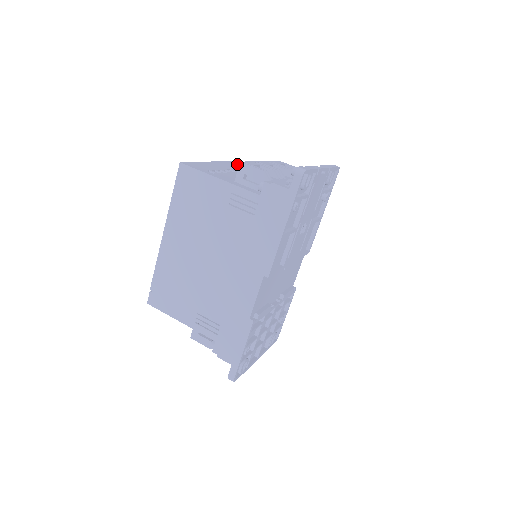
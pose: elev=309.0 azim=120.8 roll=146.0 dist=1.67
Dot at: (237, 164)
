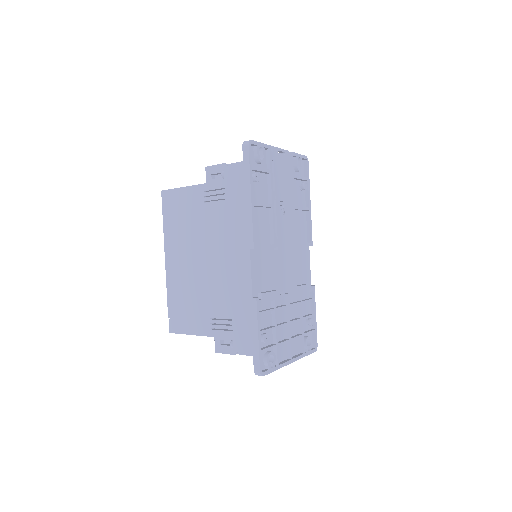
Dot at: occluded
